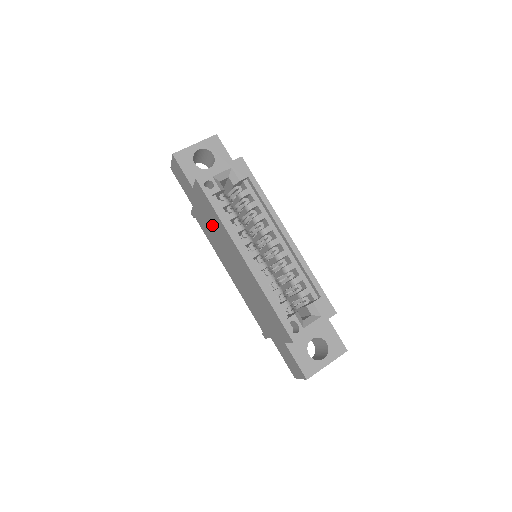
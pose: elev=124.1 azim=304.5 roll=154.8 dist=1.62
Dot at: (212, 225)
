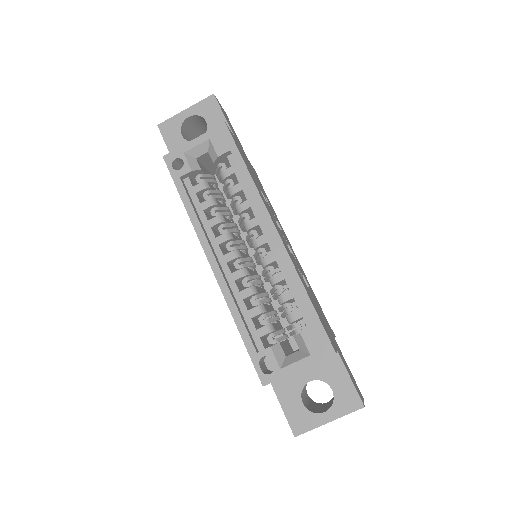
Dot at: occluded
